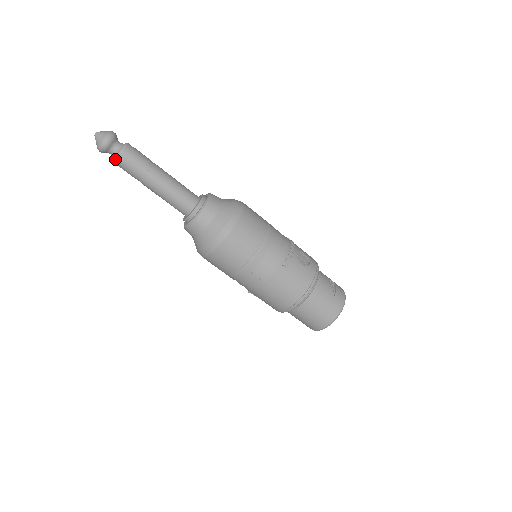
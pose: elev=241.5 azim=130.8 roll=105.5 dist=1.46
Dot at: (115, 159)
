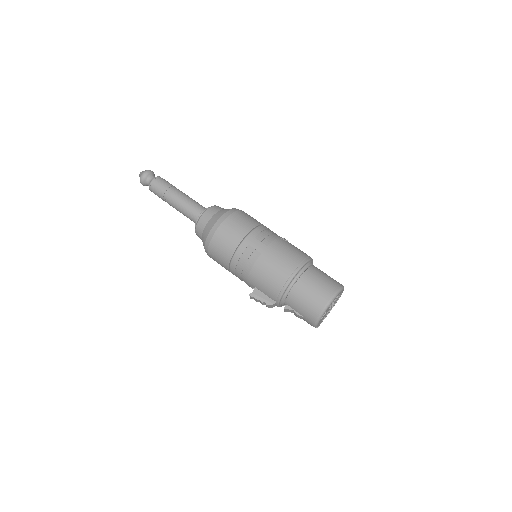
Dot at: (152, 180)
